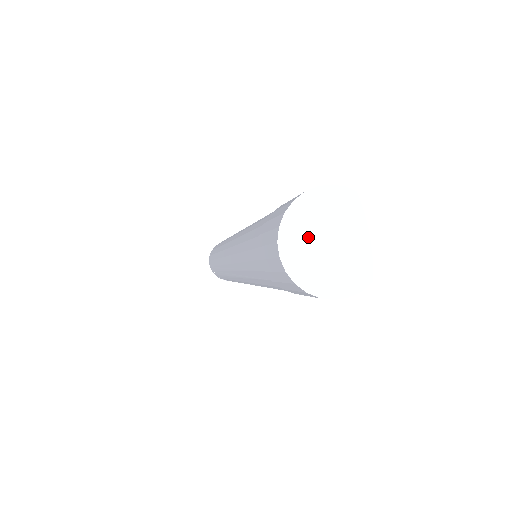
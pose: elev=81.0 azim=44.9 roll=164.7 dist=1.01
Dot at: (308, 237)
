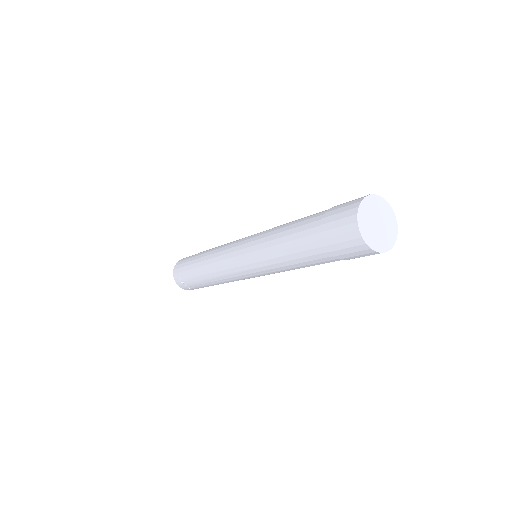
Dot at: (369, 220)
